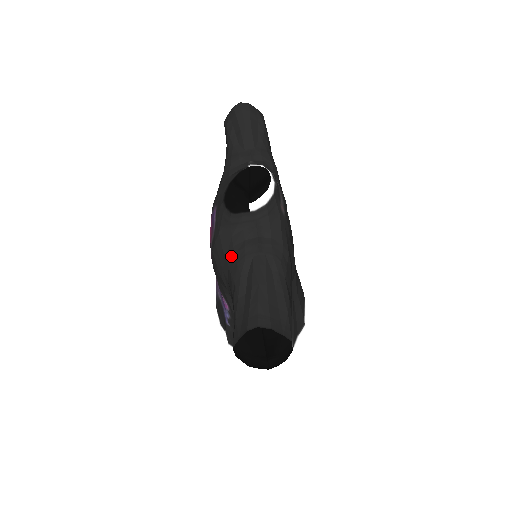
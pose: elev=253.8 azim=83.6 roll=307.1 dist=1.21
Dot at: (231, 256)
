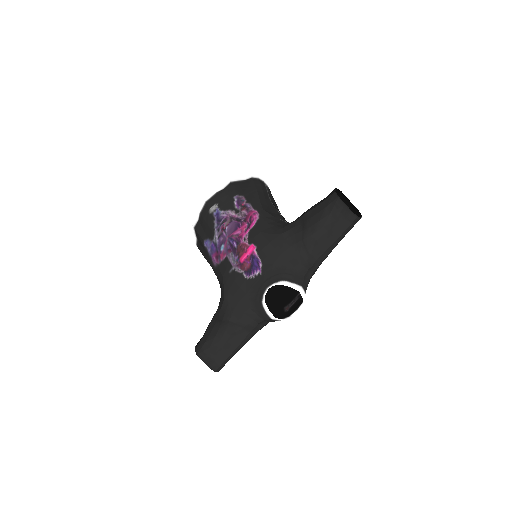
Dot at: (238, 315)
